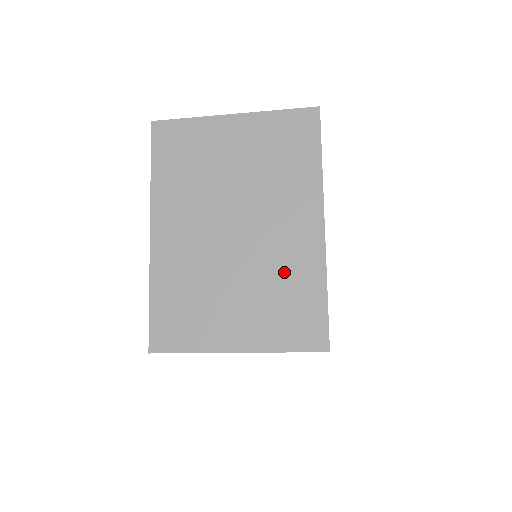
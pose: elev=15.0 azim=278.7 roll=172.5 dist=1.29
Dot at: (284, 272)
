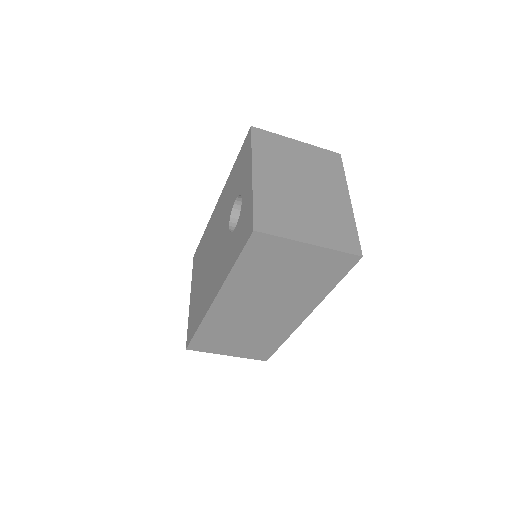
Dot at: (333, 214)
